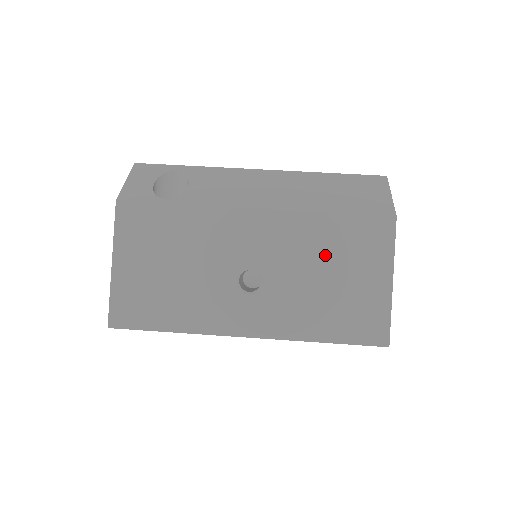
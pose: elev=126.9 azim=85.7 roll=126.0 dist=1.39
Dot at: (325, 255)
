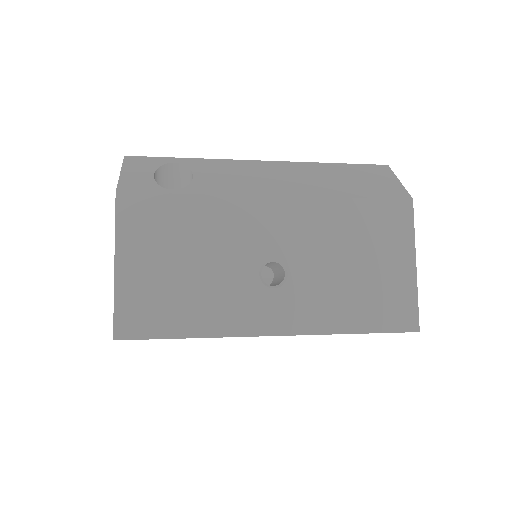
Dot at: (348, 241)
